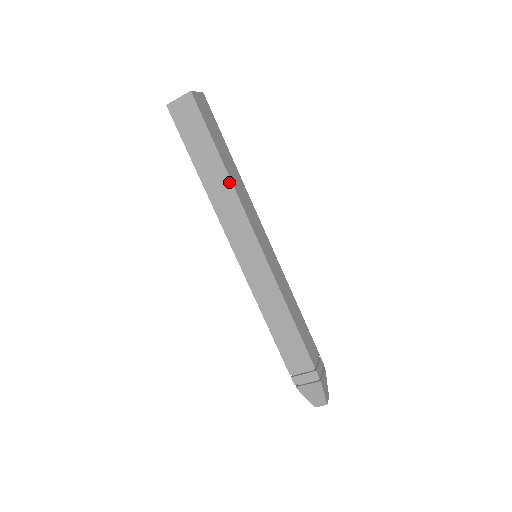
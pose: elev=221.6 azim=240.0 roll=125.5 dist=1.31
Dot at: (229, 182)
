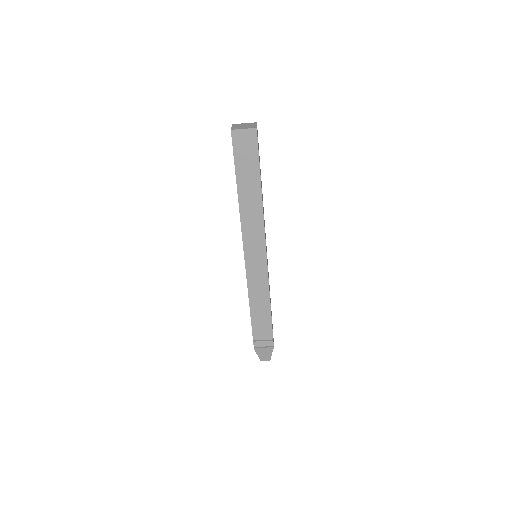
Dot at: (261, 204)
